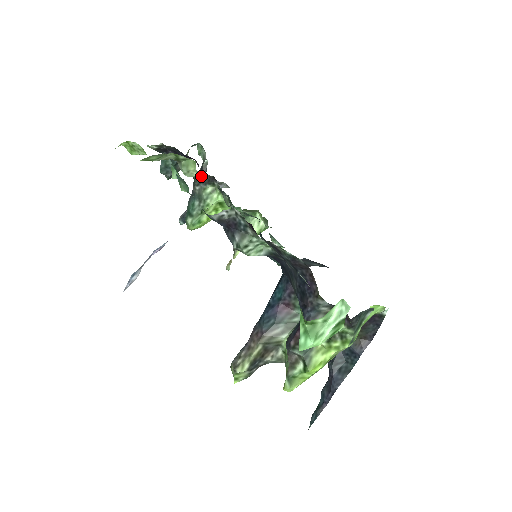
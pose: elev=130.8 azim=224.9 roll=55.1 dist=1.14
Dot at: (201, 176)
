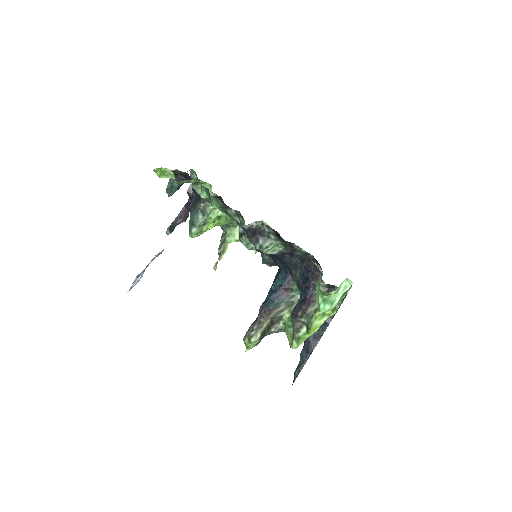
Dot at: occluded
